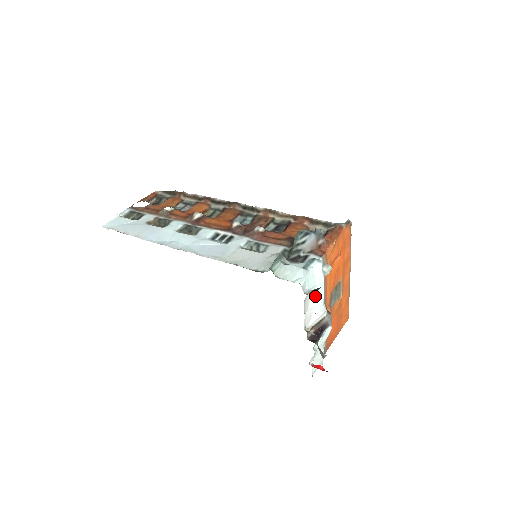
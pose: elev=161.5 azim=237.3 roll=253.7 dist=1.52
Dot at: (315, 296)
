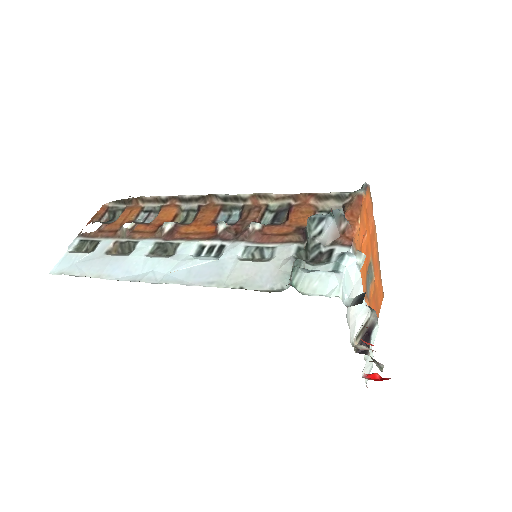
Dot at: occluded
